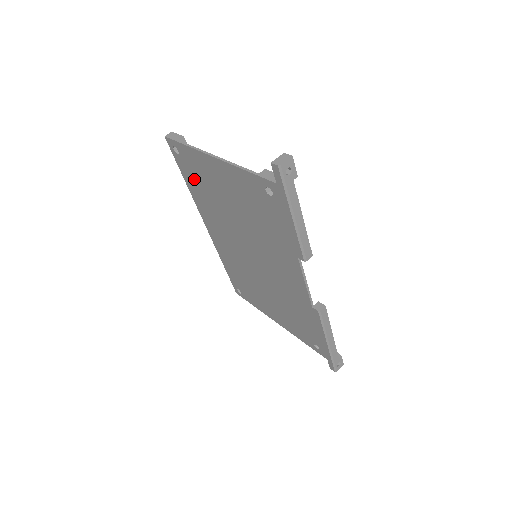
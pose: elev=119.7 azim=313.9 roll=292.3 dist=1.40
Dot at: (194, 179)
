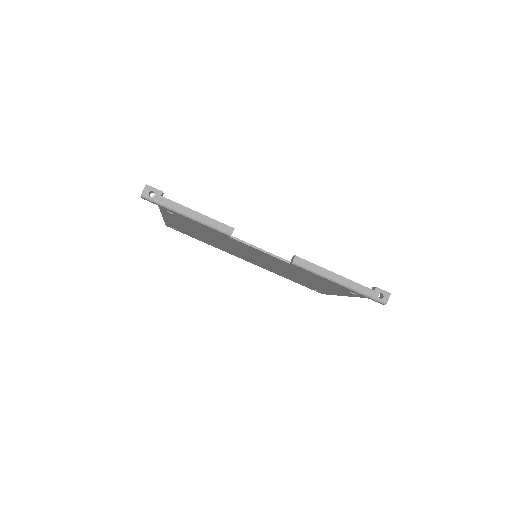
Dot at: occluded
